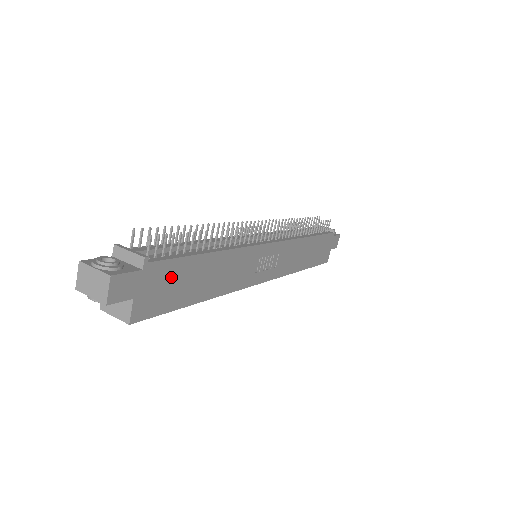
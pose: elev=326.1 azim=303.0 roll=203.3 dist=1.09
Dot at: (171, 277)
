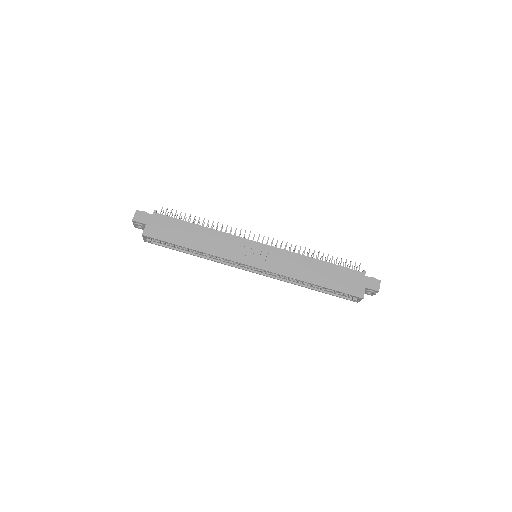
Dot at: (169, 225)
